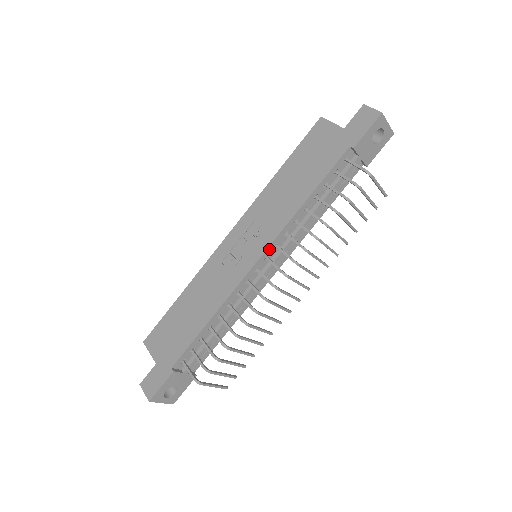
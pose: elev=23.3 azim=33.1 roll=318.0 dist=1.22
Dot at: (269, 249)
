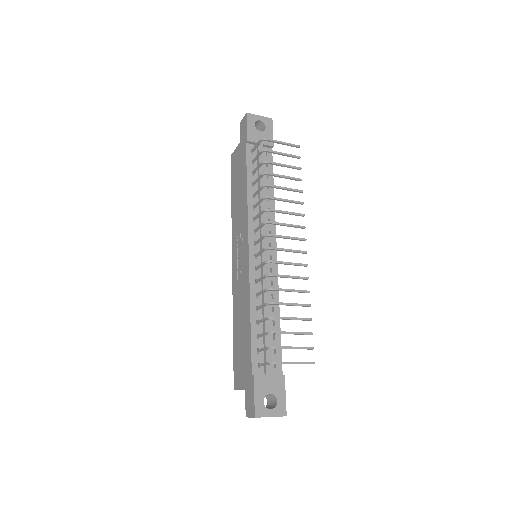
Dot at: (250, 237)
